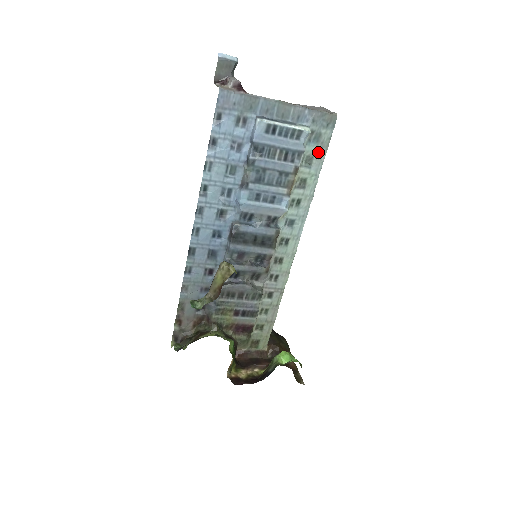
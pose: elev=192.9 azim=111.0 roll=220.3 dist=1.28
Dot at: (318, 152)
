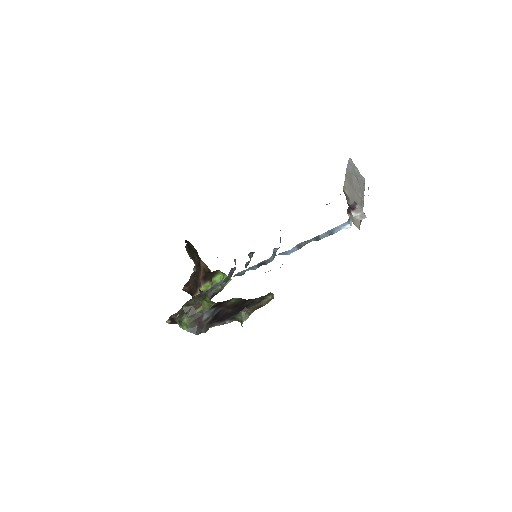
Dot at: occluded
